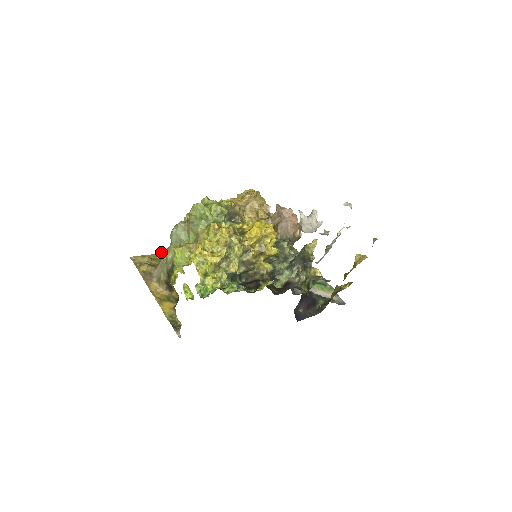
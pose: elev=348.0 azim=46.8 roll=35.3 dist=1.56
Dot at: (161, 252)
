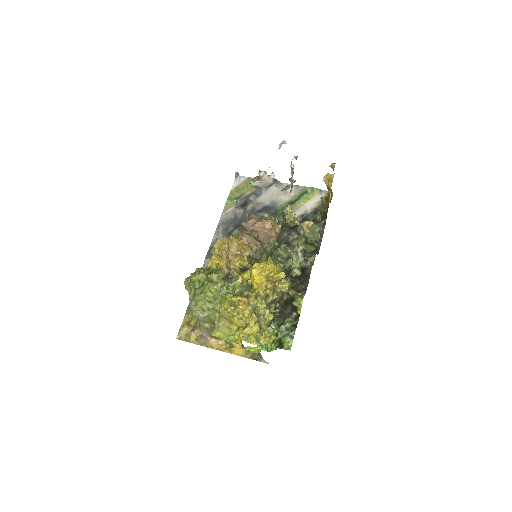
Dot at: (187, 308)
